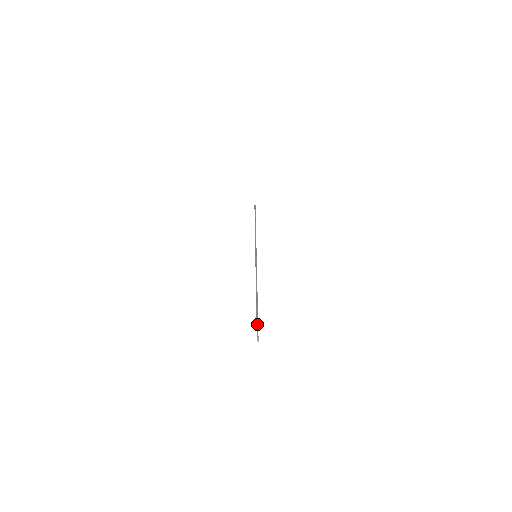
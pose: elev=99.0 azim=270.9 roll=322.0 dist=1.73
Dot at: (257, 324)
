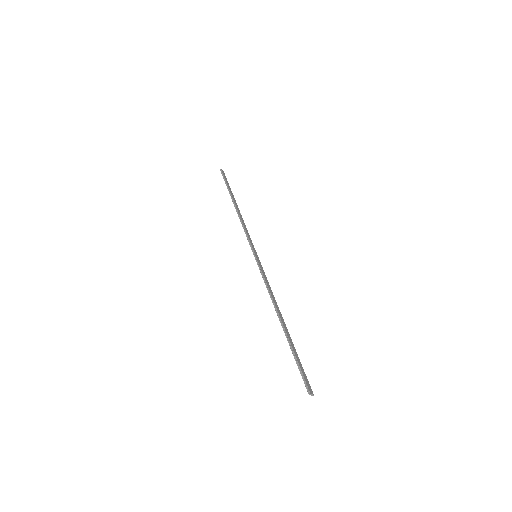
Dot at: (301, 374)
